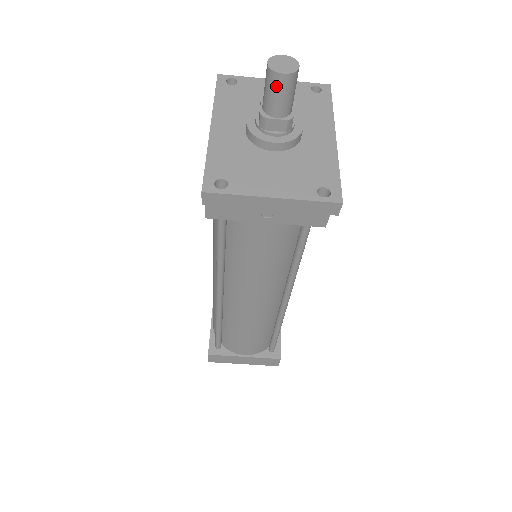
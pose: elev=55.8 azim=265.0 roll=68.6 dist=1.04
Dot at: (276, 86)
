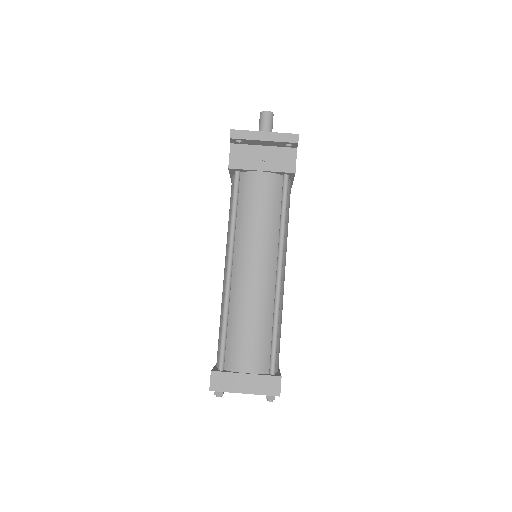
Dot at: (264, 117)
